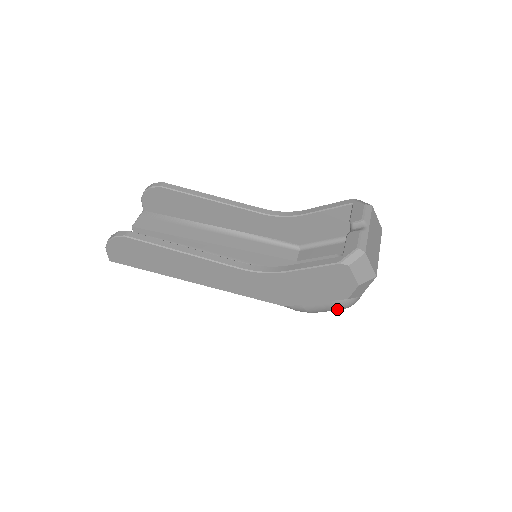
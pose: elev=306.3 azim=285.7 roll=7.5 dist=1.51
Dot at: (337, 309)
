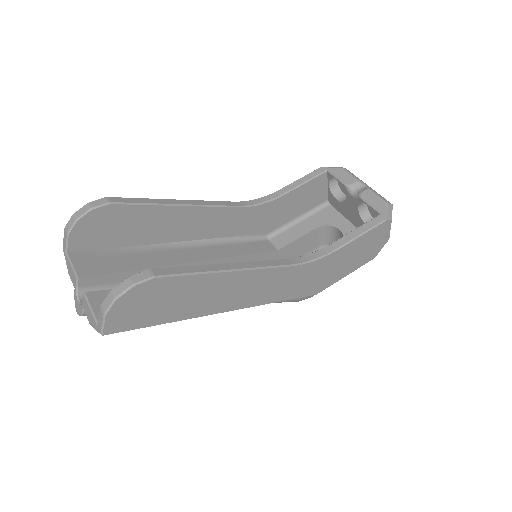
Dot at: occluded
